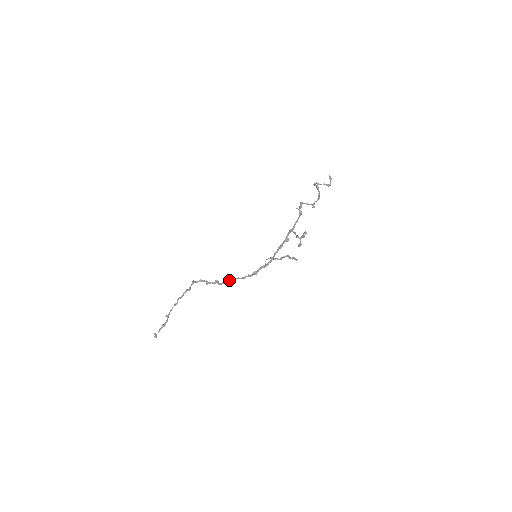
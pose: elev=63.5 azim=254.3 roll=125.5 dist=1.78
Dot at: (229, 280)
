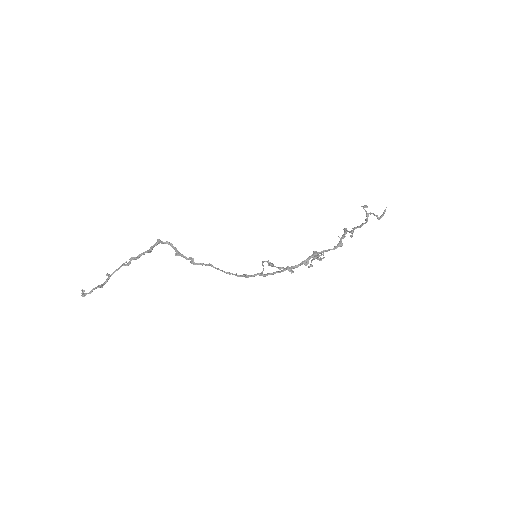
Dot at: (208, 265)
